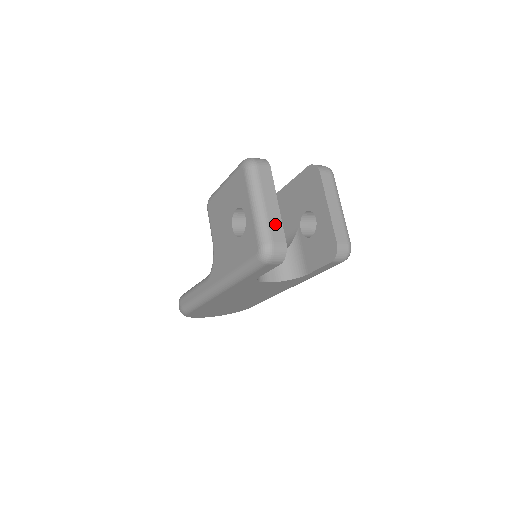
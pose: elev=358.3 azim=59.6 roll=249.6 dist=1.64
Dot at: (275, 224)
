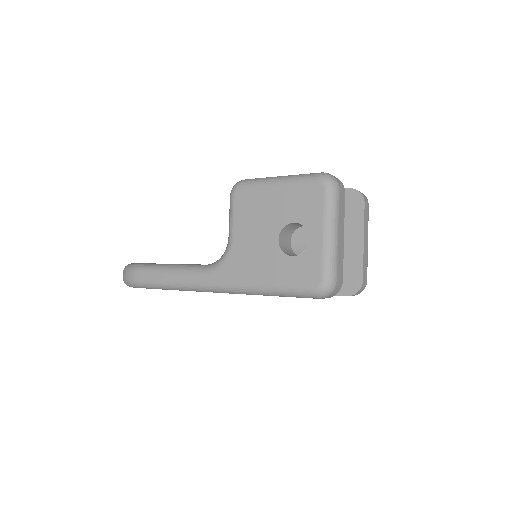
Dot at: (340, 260)
